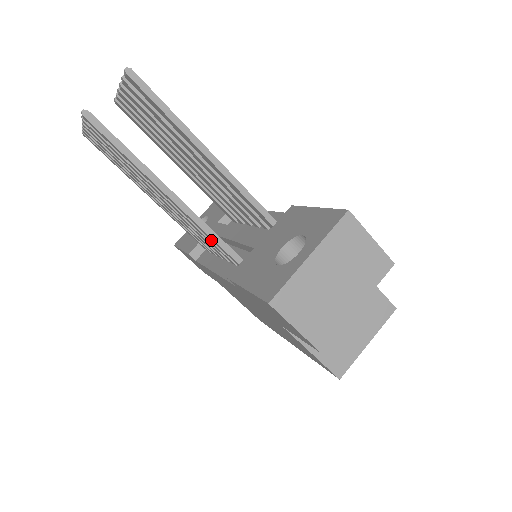
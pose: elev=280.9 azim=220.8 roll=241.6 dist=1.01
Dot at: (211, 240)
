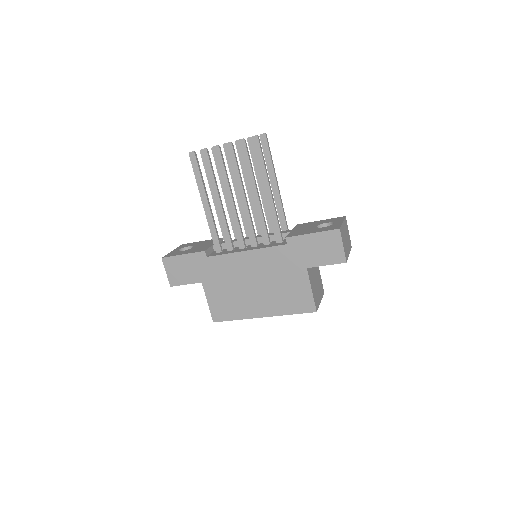
Dot at: (265, 225)
